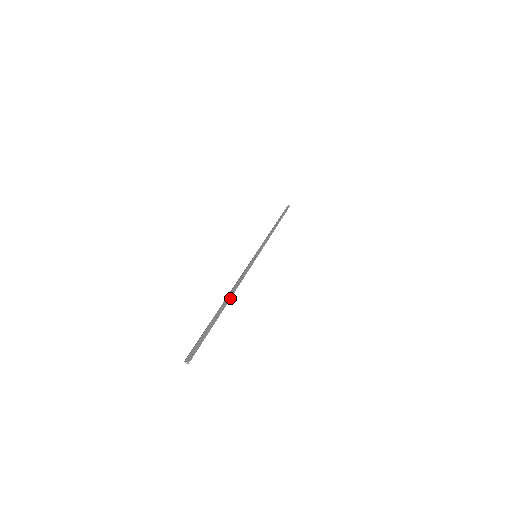
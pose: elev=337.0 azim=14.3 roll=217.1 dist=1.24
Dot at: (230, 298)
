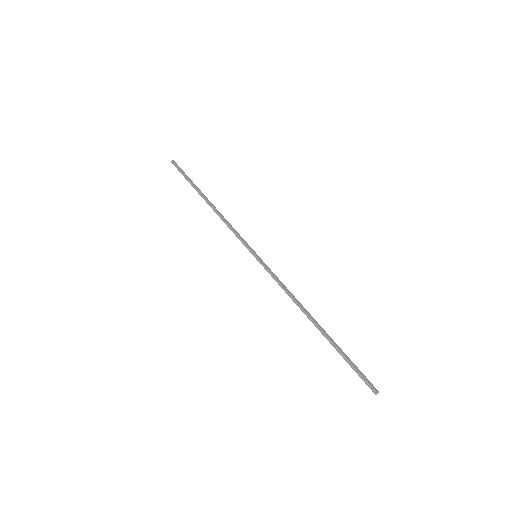
Dot at: (313, 318)
